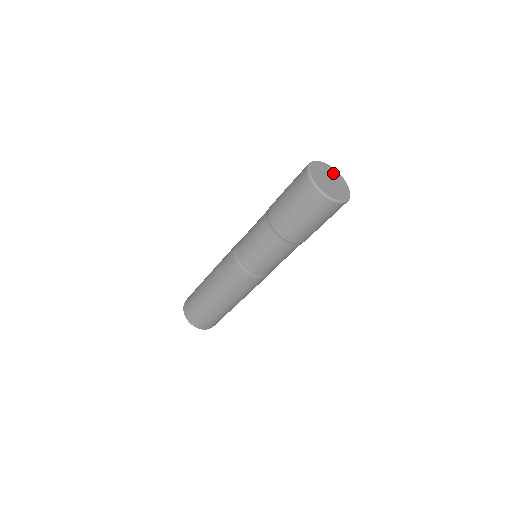
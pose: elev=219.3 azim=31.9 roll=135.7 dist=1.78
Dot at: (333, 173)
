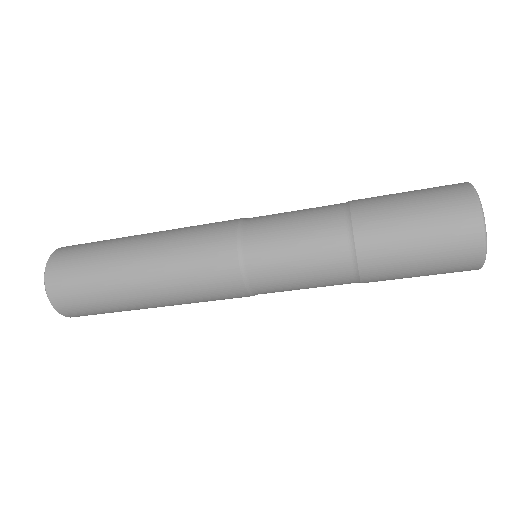
Dot at: occluded
